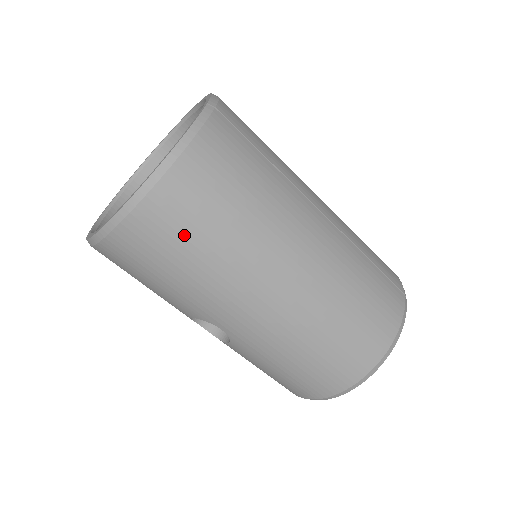
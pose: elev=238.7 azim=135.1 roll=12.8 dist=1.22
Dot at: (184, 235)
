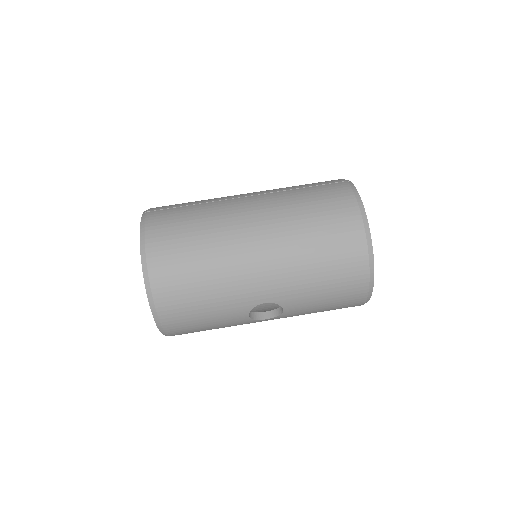
Dot at: (183, 272)
